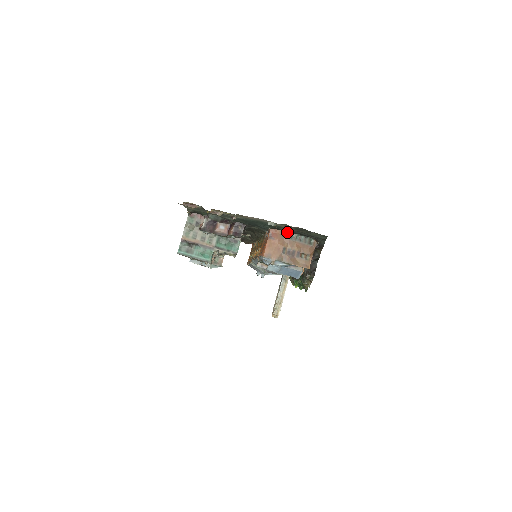
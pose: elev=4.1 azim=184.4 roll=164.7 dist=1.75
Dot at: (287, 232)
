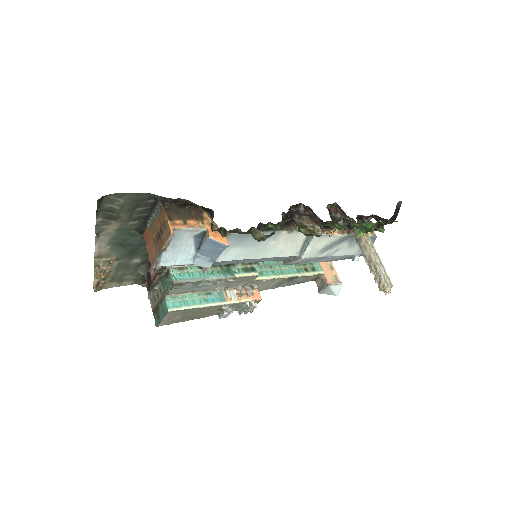
Dot at: (149, 223)
